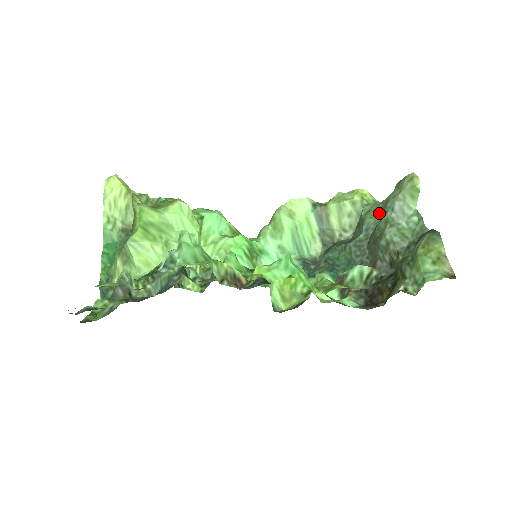
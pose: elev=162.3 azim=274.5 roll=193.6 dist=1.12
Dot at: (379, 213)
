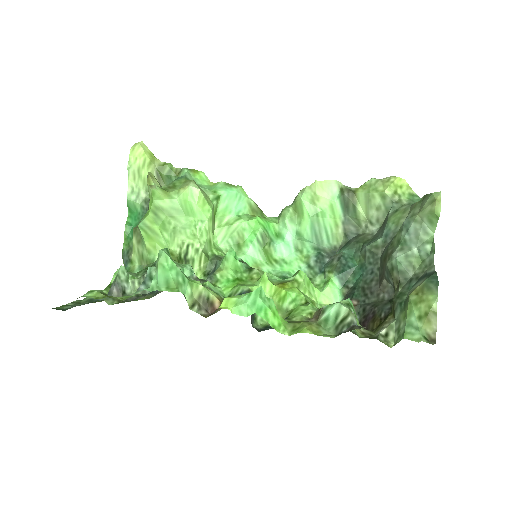
Dot at: (402, 220)
